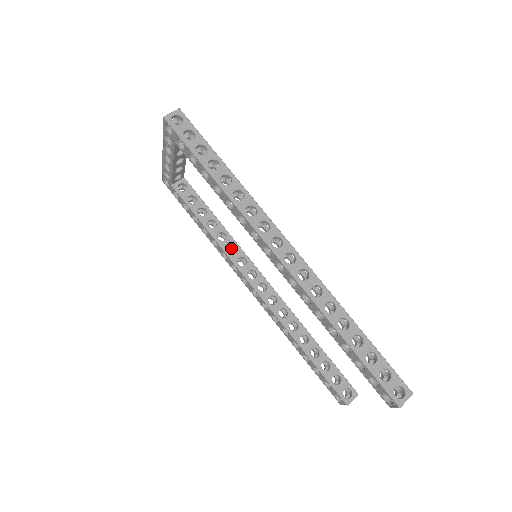
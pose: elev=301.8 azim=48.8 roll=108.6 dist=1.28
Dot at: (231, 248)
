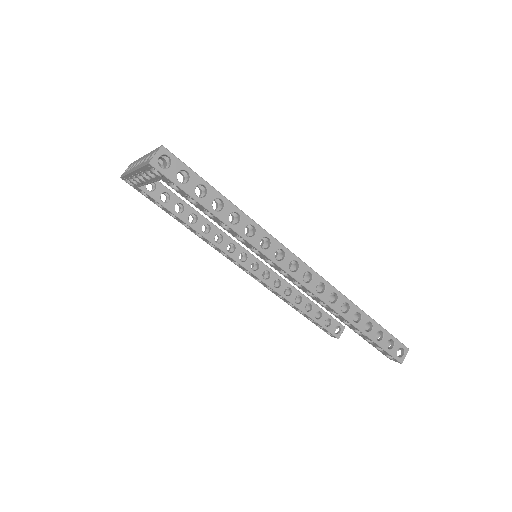
Dot at: occluded
